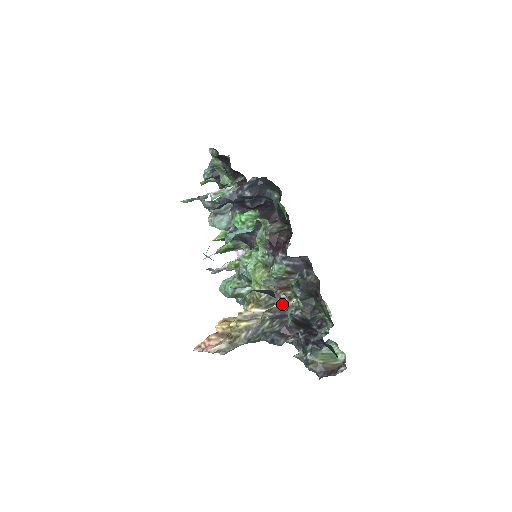
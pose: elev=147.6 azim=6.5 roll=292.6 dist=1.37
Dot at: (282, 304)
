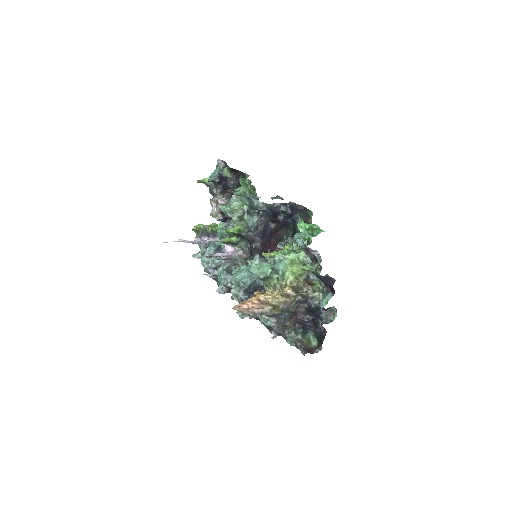
Dot at: (309, 293)
